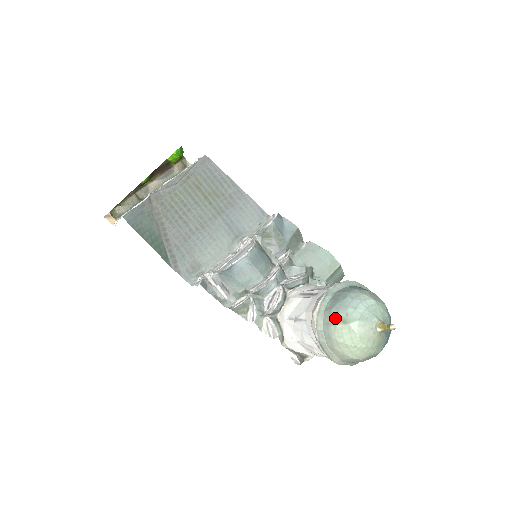
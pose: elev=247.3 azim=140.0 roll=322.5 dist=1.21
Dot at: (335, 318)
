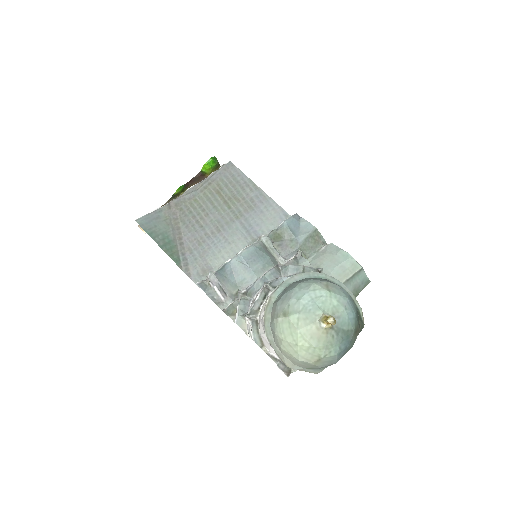
Dot at: (278, 310)
